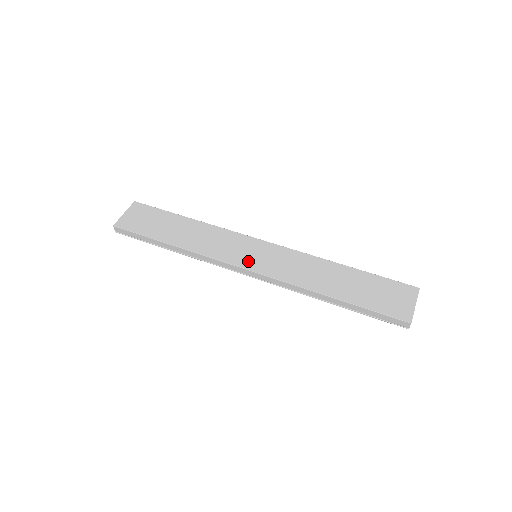
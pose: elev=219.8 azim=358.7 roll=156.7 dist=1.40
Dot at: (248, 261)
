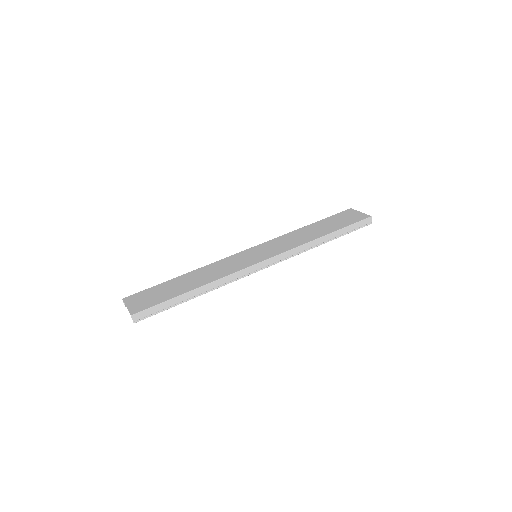
Dot at: (257, 259)
